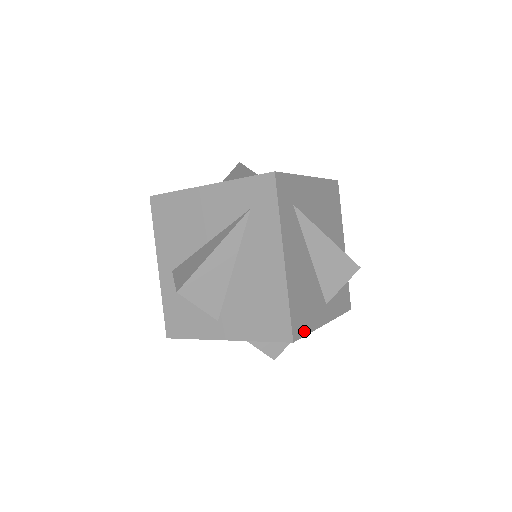
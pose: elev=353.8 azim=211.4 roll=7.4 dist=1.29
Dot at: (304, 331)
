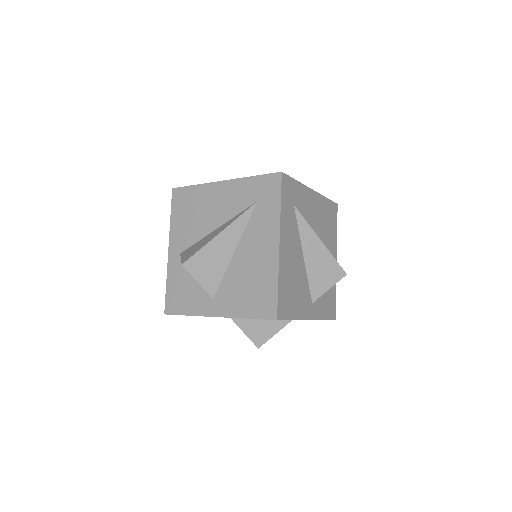
Dot at: (288, 316)
